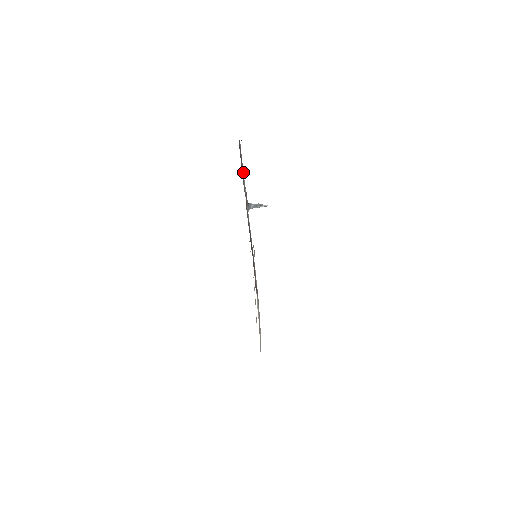
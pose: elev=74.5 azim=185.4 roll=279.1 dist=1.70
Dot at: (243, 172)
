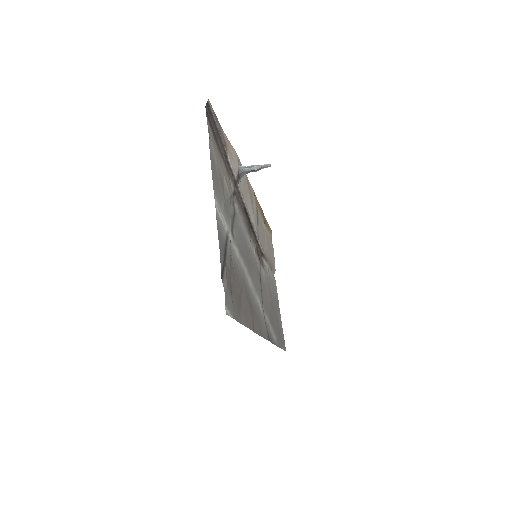
Dot at: (223, 145)
